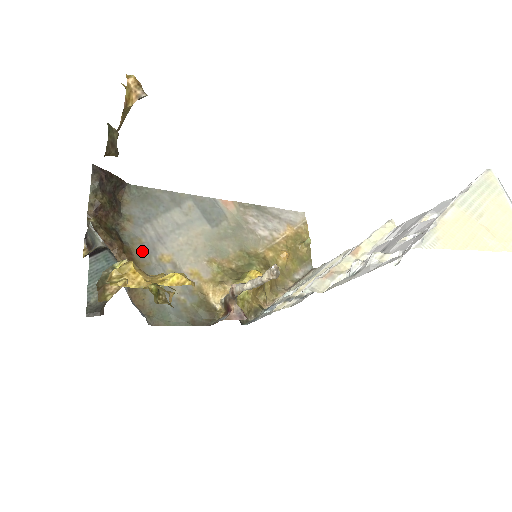
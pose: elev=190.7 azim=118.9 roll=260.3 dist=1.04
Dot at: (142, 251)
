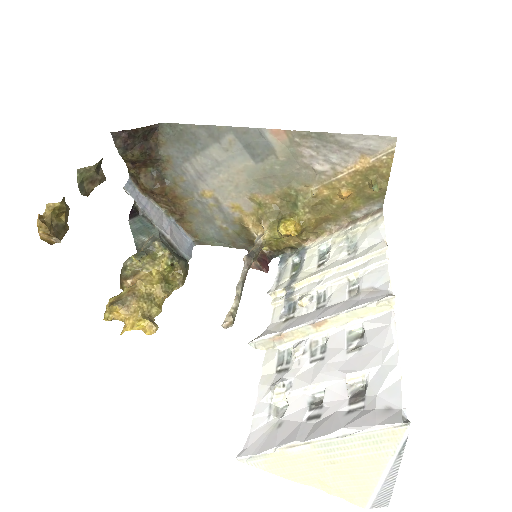
Dot at: (184, 188)
